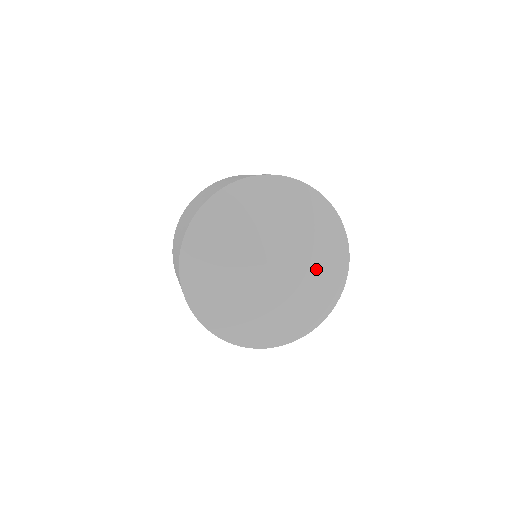
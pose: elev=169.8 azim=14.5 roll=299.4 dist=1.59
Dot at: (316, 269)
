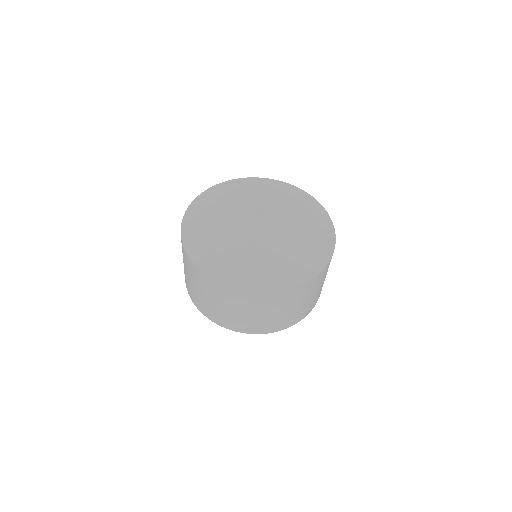
Dot at: (301, 231)
